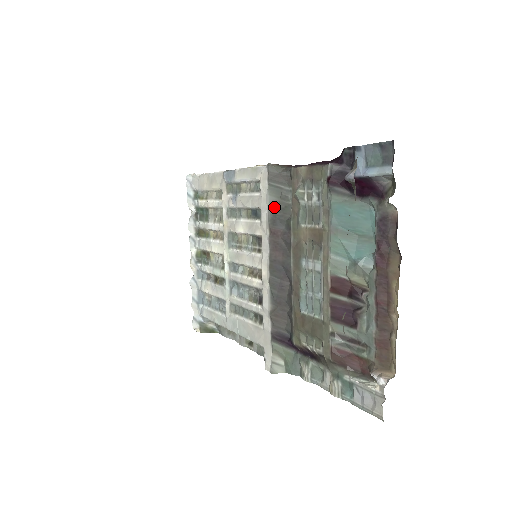
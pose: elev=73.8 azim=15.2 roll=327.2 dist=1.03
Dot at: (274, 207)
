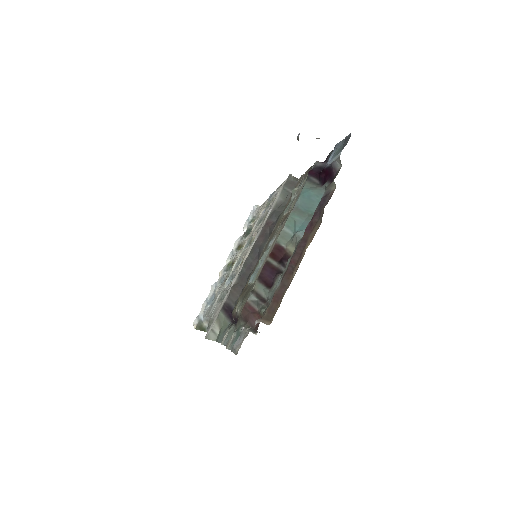
Dot at: (278, 205)
